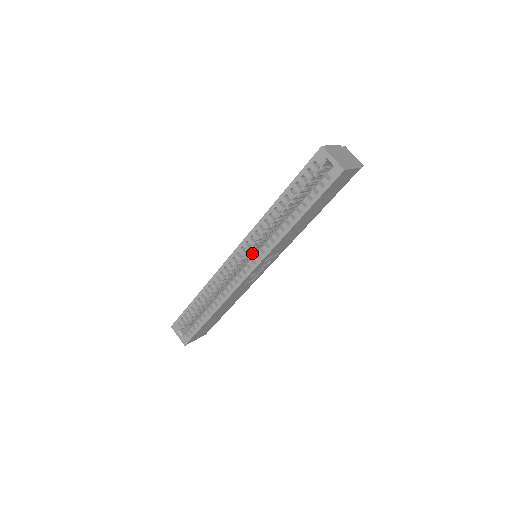
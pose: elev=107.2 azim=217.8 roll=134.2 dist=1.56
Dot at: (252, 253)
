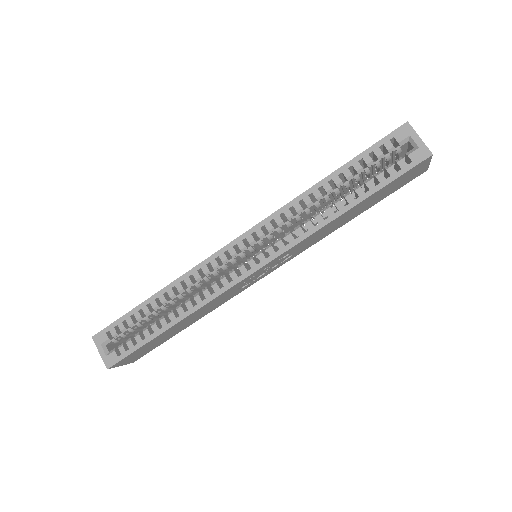
Dot at: occluded
